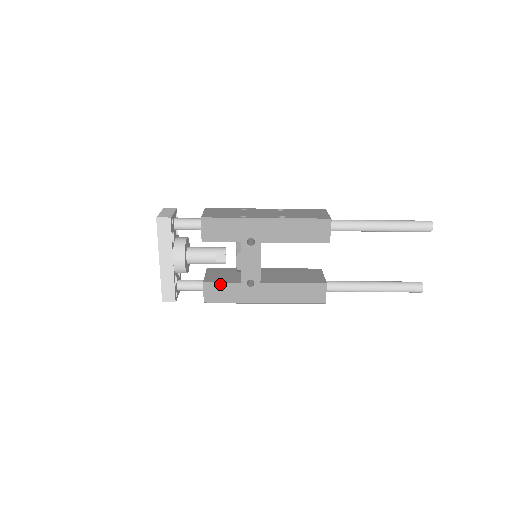
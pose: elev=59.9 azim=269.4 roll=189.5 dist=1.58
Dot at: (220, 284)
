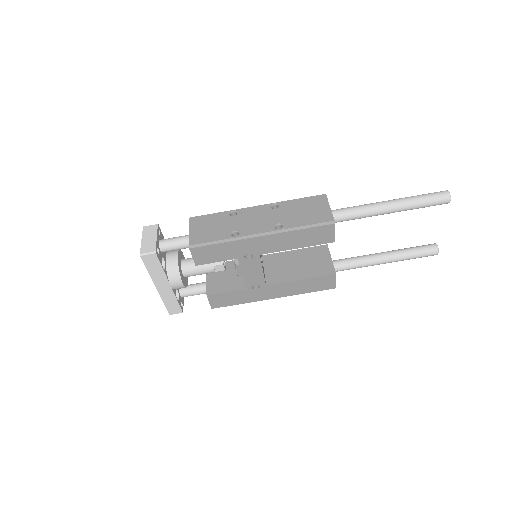
Dot at: (224, 293)
